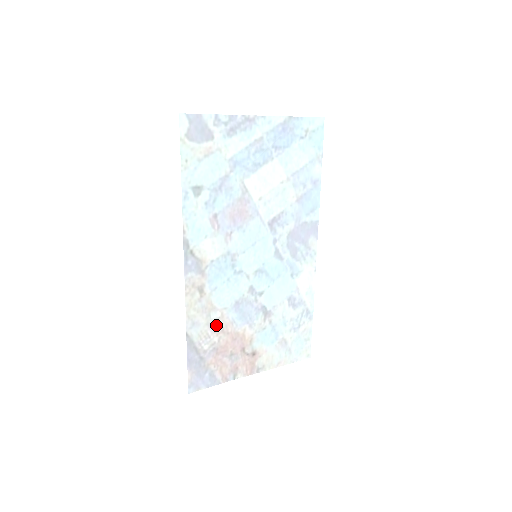
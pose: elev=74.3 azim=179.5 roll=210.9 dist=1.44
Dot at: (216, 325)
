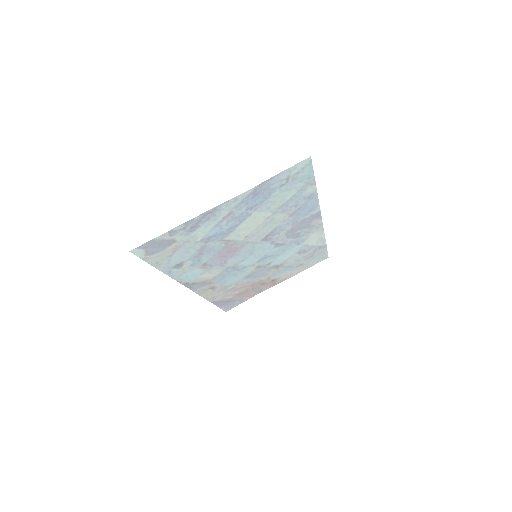
Dot at: (234, 289)
